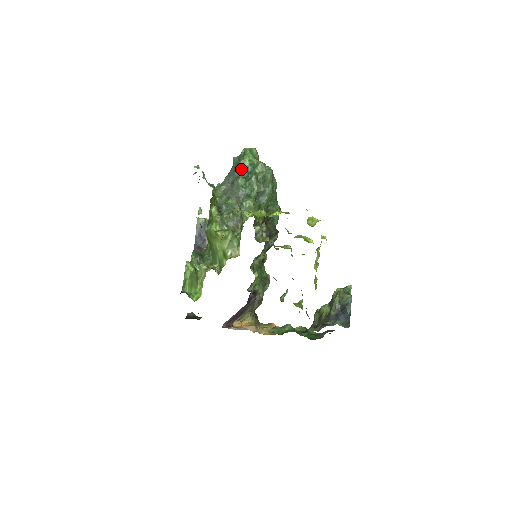
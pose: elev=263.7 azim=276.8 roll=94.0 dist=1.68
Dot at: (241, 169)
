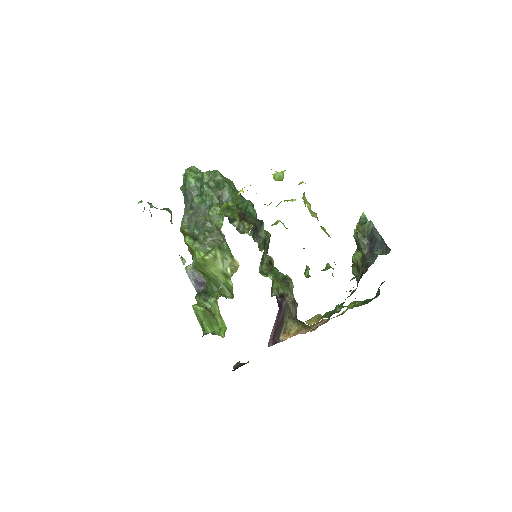
Dot at: (191, 191)
